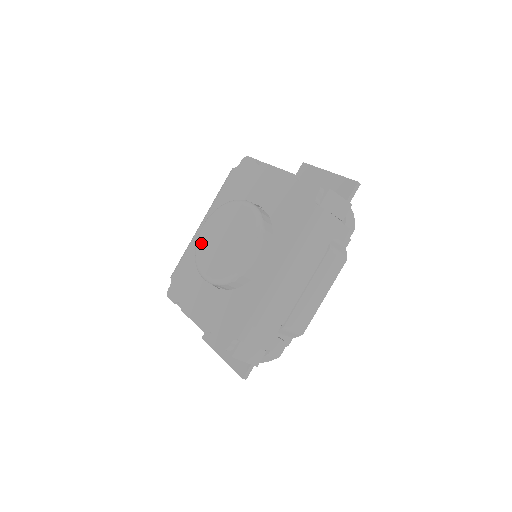
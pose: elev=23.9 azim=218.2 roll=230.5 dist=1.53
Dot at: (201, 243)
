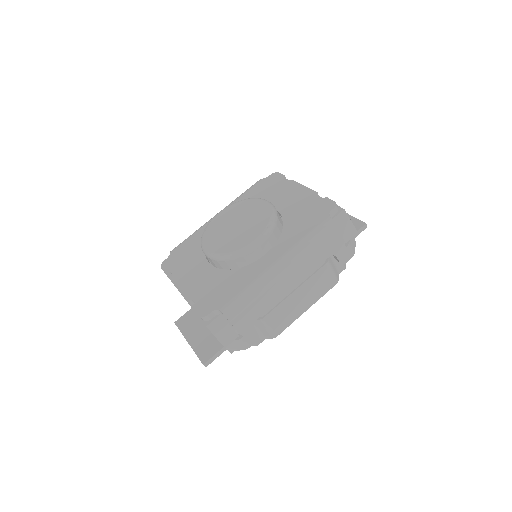
Dot at: (213, 224)
